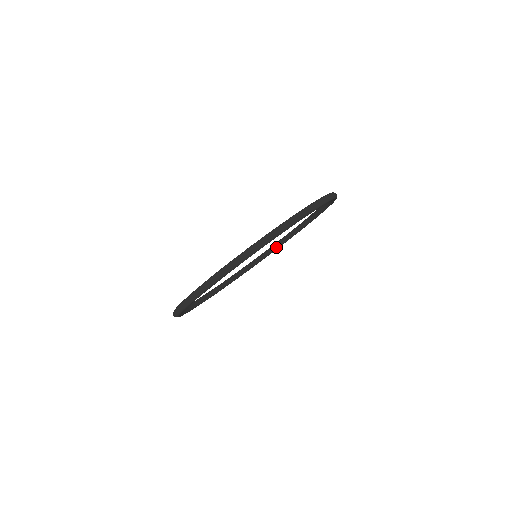
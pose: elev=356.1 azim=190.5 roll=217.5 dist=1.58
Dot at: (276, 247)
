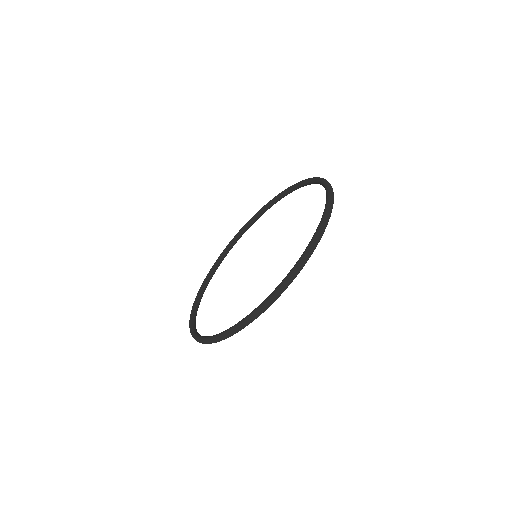
Dot at: (246, 230)
